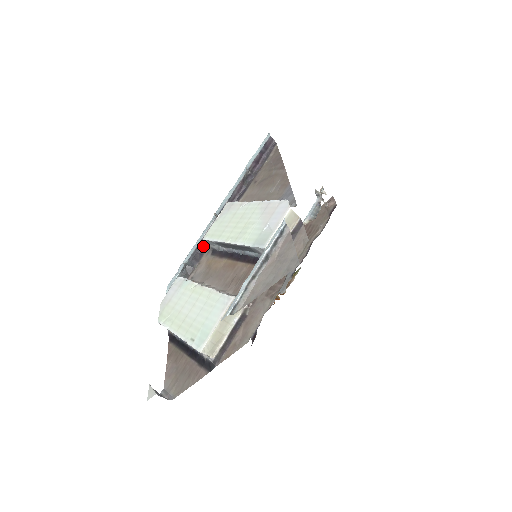
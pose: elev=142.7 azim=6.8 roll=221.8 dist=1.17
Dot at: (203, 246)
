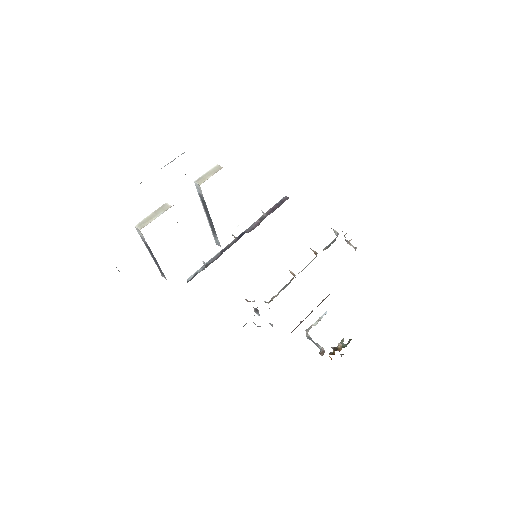
Dot at: (221, 254)
